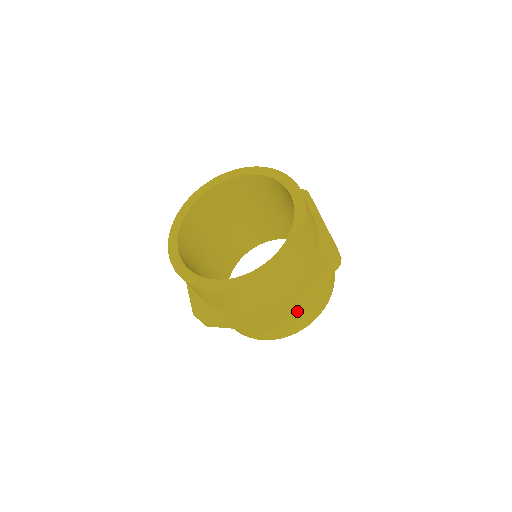
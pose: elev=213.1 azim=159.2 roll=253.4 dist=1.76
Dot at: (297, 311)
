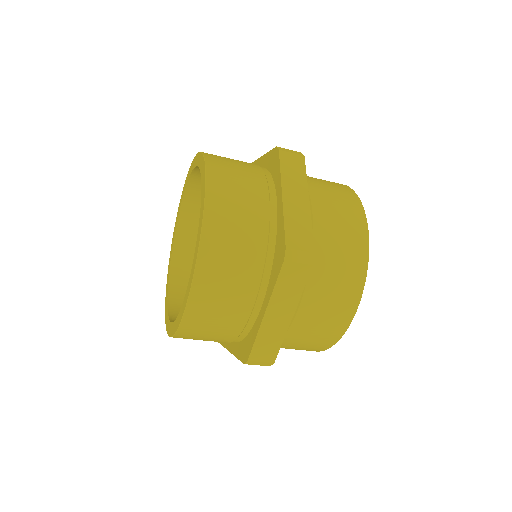
Dot at: (270, 342)
